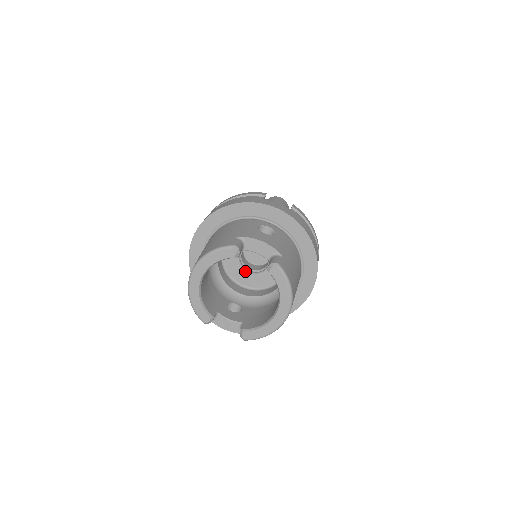
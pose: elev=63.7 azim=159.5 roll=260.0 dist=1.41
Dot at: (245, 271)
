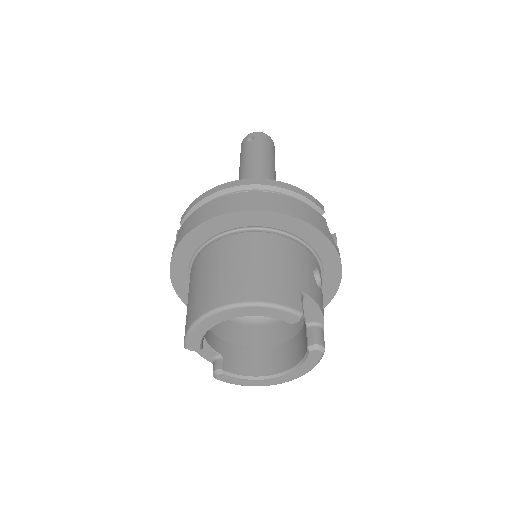
Dot at: occluded
